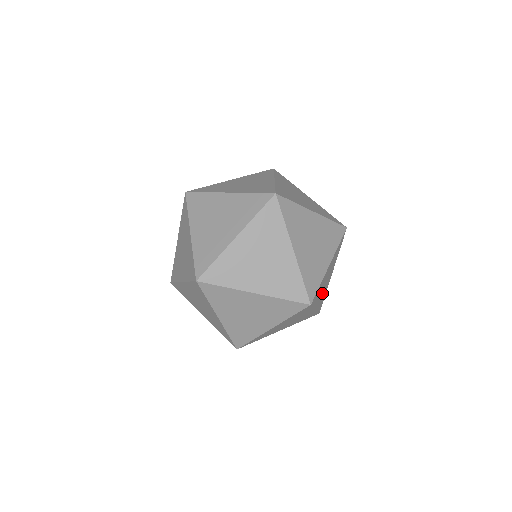
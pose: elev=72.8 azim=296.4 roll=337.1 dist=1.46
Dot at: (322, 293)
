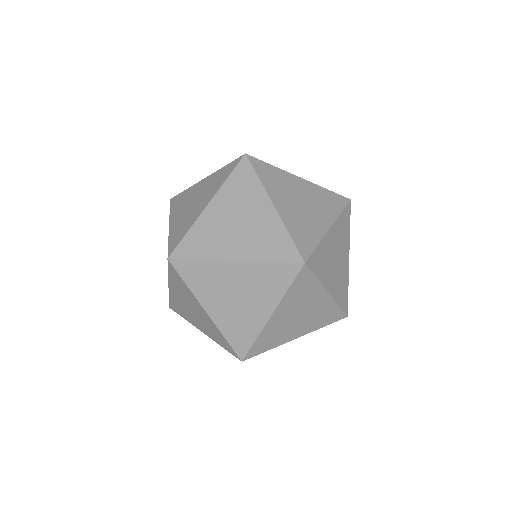
Dot at: (285, 321)
